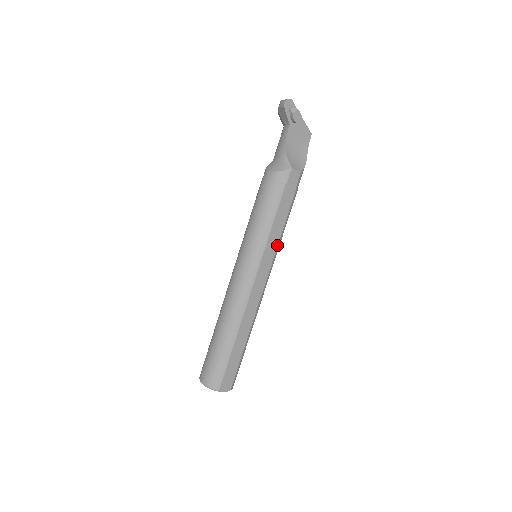
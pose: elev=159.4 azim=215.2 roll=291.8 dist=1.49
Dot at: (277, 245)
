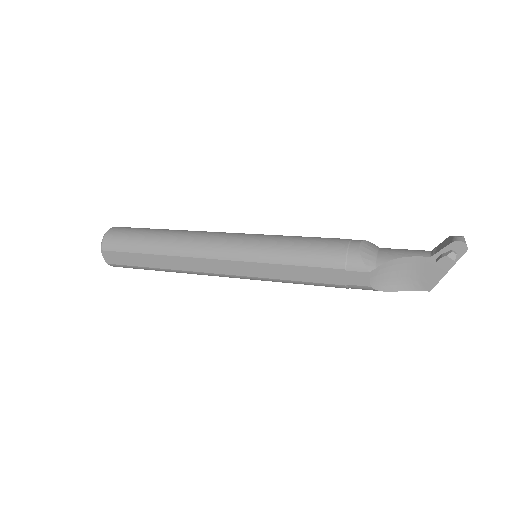
Dot at: (271, 278)
